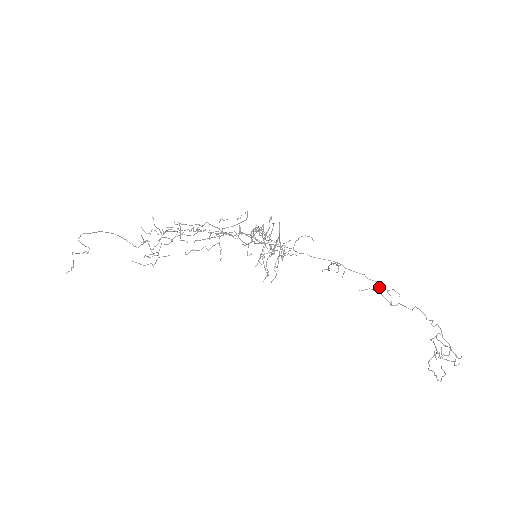
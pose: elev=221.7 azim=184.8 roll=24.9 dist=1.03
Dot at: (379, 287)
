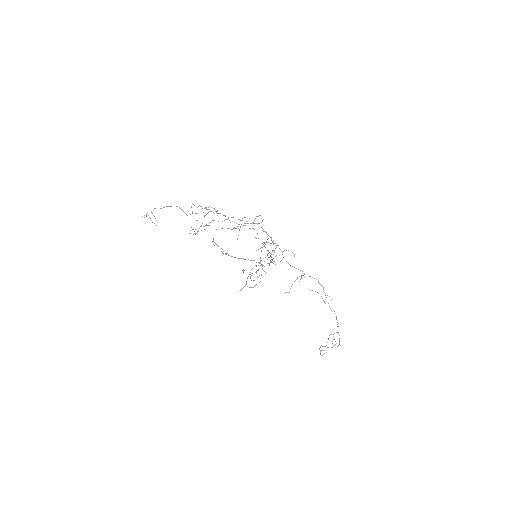
Dot at: occluded
